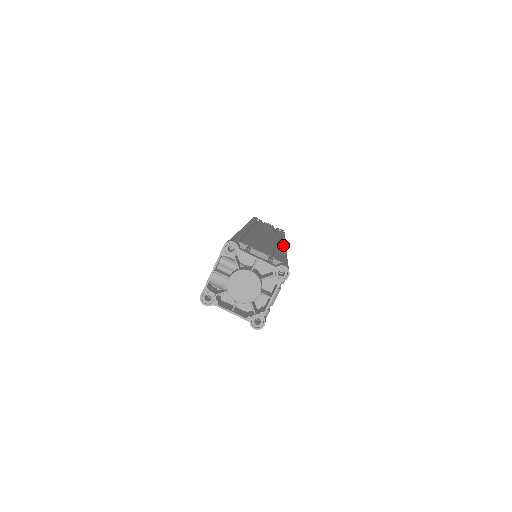
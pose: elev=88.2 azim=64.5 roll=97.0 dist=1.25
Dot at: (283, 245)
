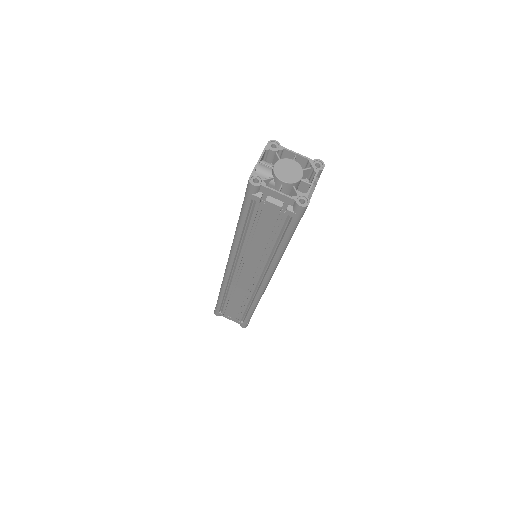
Dot at: occluded
